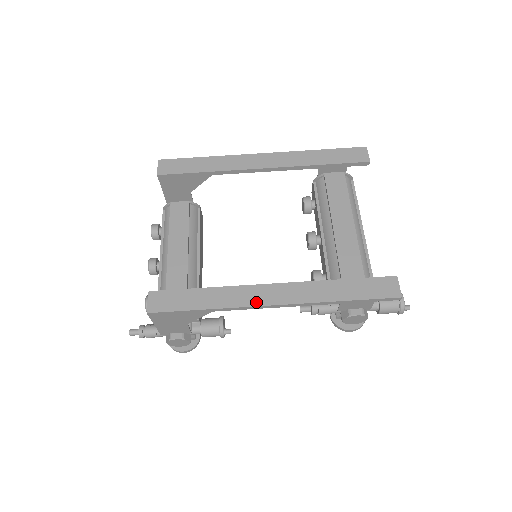
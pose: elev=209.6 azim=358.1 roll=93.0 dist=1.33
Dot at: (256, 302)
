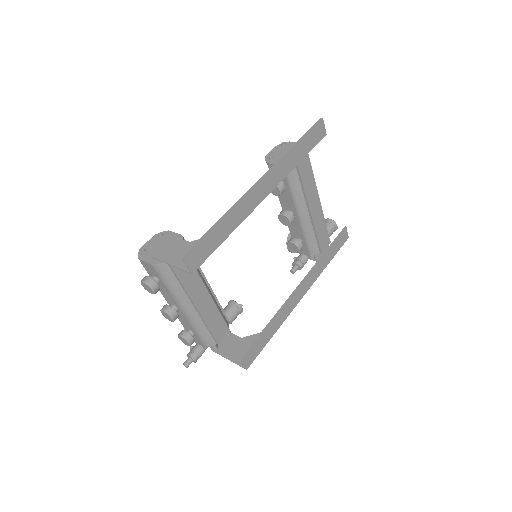
Dot at: (295, 305)
